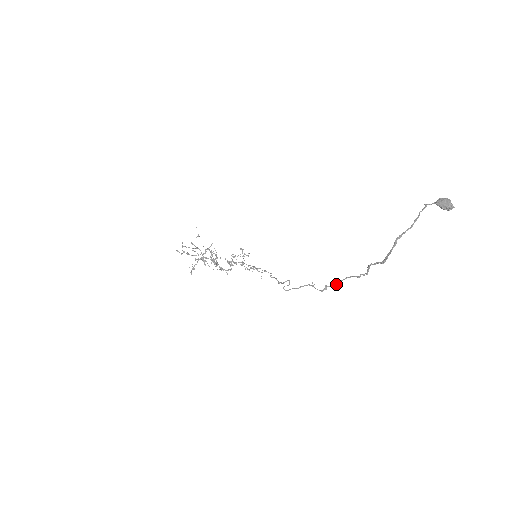
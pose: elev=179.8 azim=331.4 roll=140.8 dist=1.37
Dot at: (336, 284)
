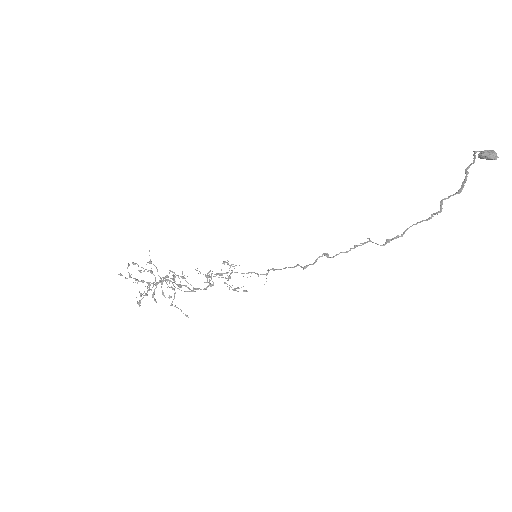
Dot at: occluded
